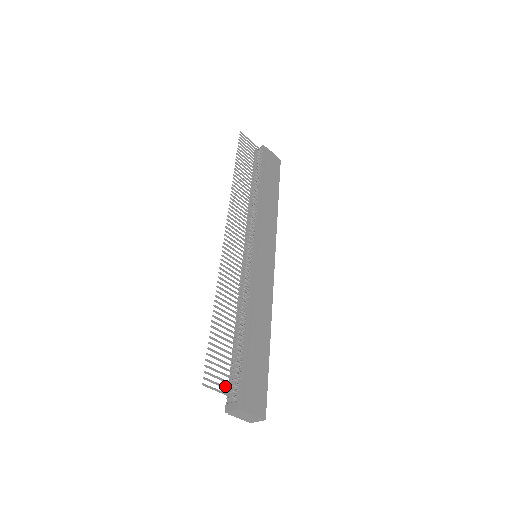
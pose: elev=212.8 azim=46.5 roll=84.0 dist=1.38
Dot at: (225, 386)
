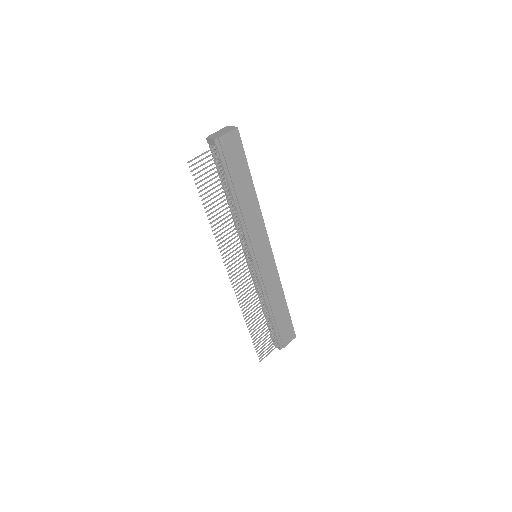
Dot at: (270, 349)
